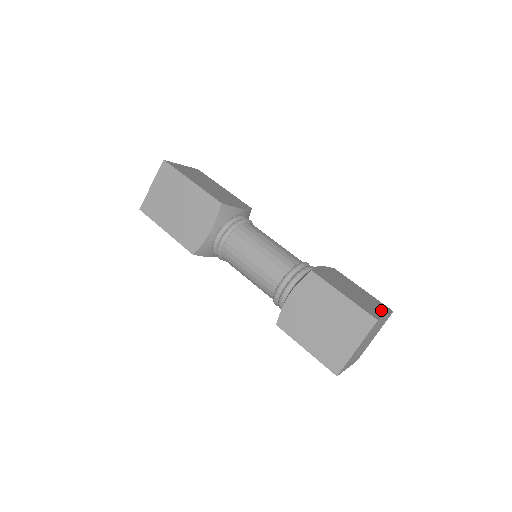
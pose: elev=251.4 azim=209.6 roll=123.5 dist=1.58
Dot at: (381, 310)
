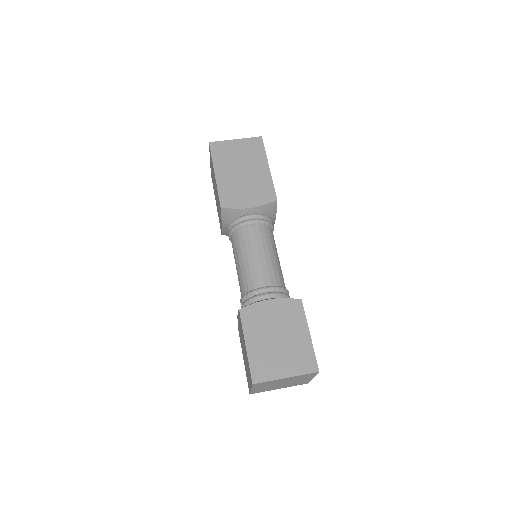
Dot at: (289, 370)
